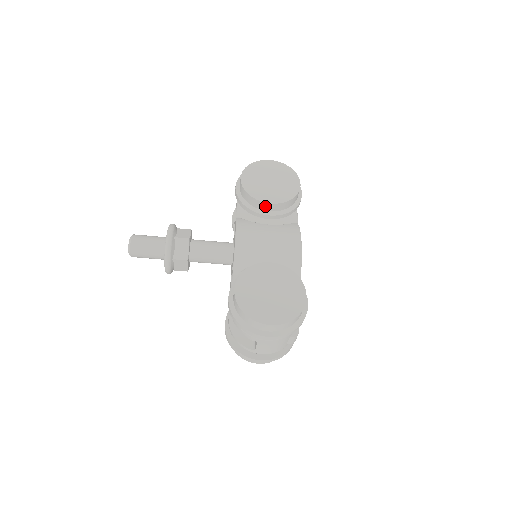
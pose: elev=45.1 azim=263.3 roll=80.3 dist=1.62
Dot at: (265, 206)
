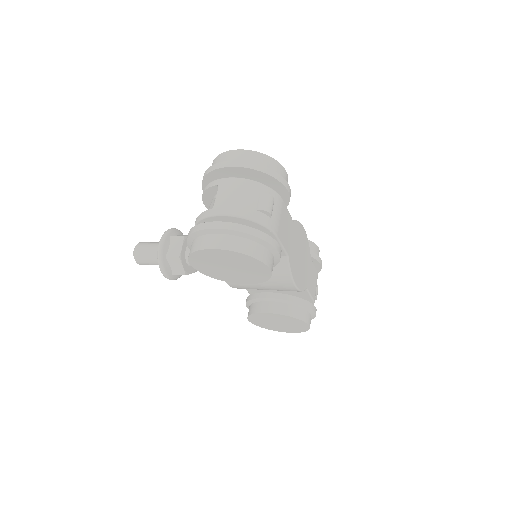
Dot at: occluded
